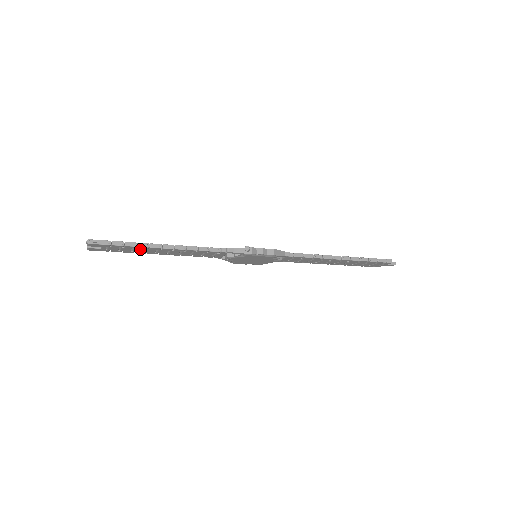
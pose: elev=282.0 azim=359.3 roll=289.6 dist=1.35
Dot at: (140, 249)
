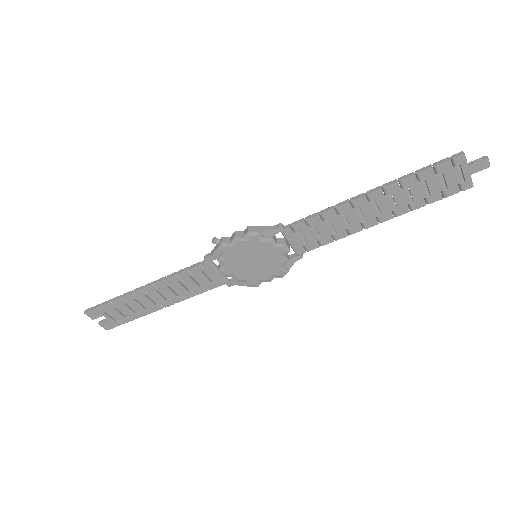
Dot at: (133, 303)
